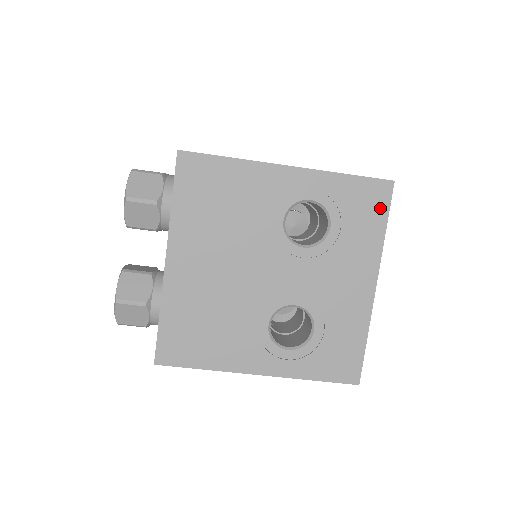
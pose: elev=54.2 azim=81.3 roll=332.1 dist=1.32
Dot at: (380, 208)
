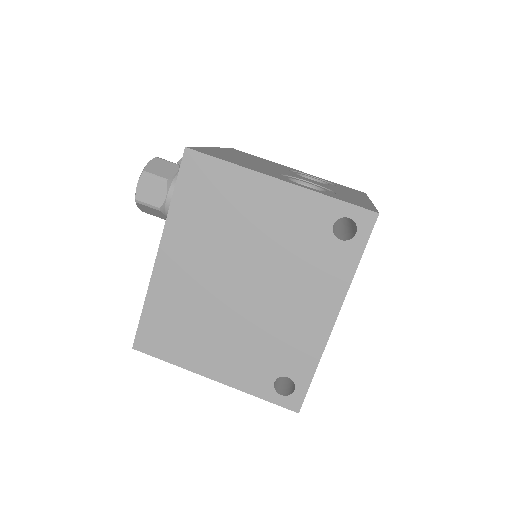
Dot at: occluded
